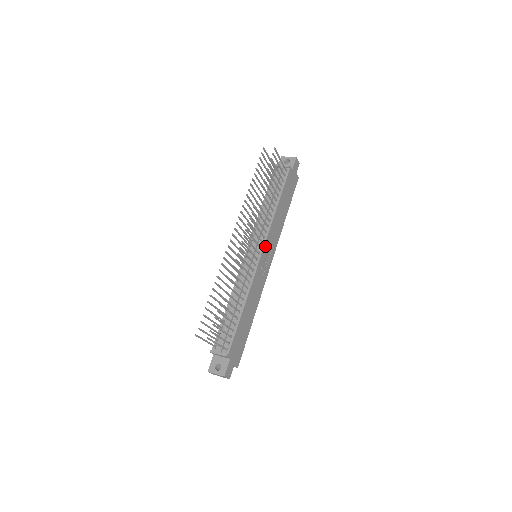
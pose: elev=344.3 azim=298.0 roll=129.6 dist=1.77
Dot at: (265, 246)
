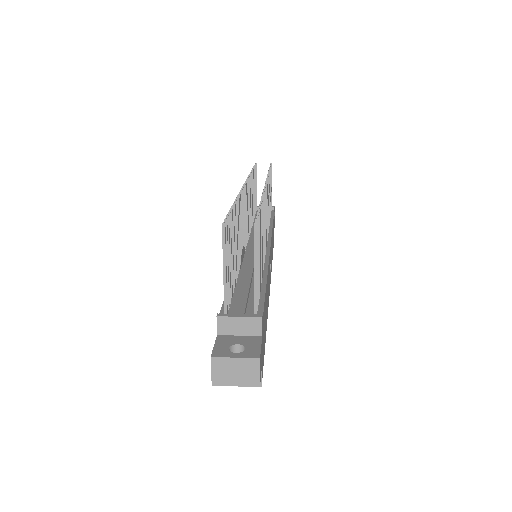
Dot at: occluded
